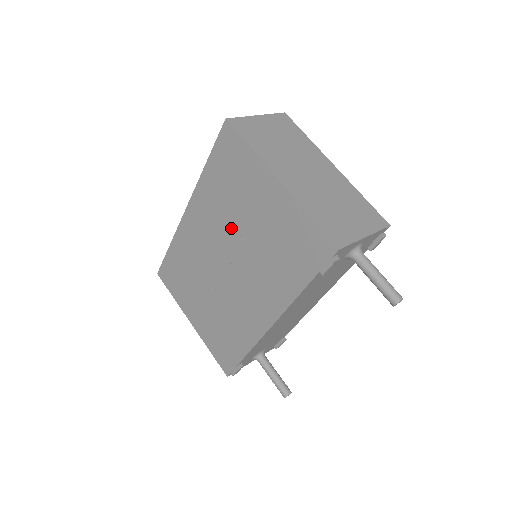
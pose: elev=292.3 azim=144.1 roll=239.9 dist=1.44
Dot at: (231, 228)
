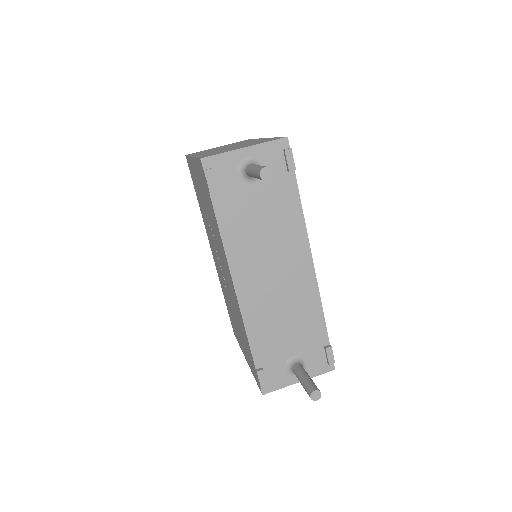
Dot at: occluded
